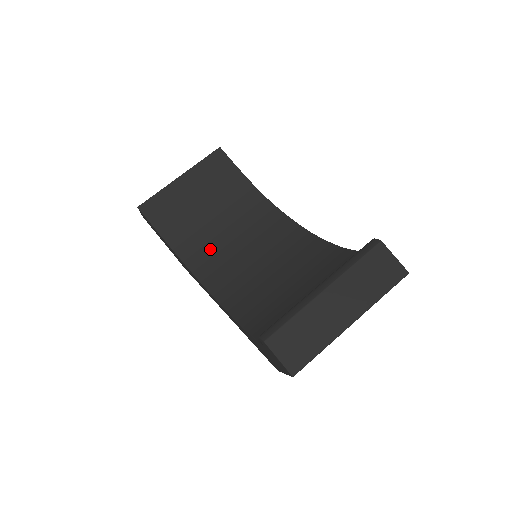
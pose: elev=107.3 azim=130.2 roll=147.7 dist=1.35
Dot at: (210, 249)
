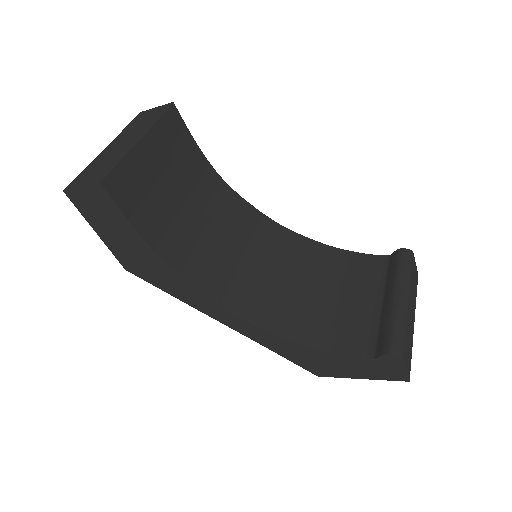
Dot at: (194, 247)
